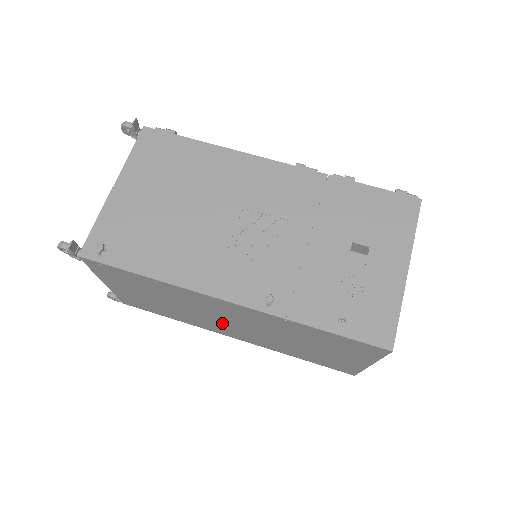
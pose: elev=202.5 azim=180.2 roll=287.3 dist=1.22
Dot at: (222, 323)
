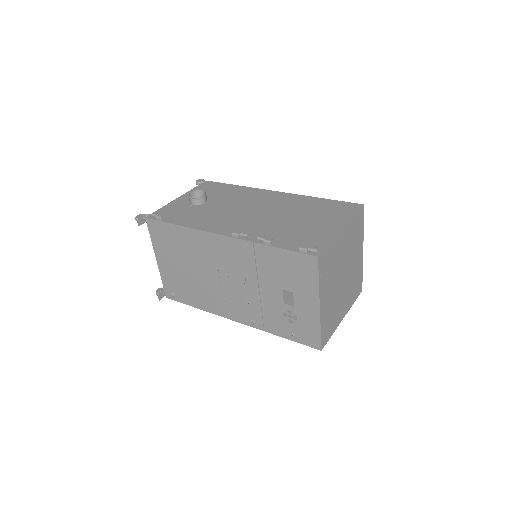
Dot at: occluded
